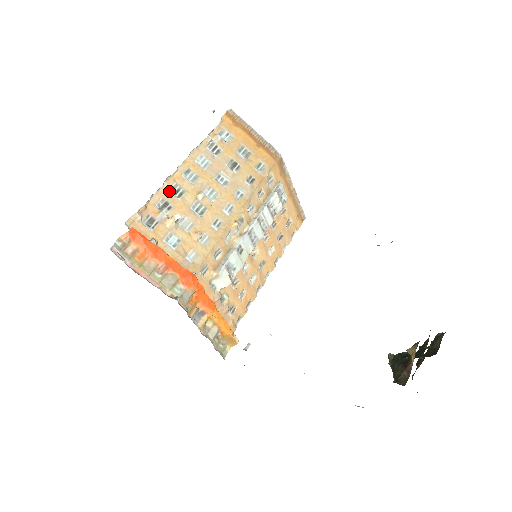
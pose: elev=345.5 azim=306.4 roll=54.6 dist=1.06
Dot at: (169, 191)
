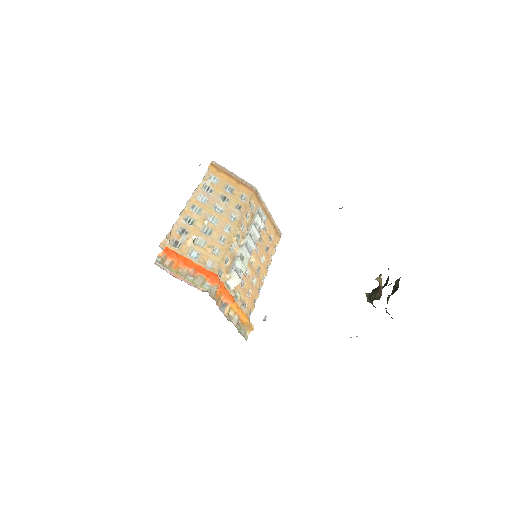
Dot at: (184, 221)
